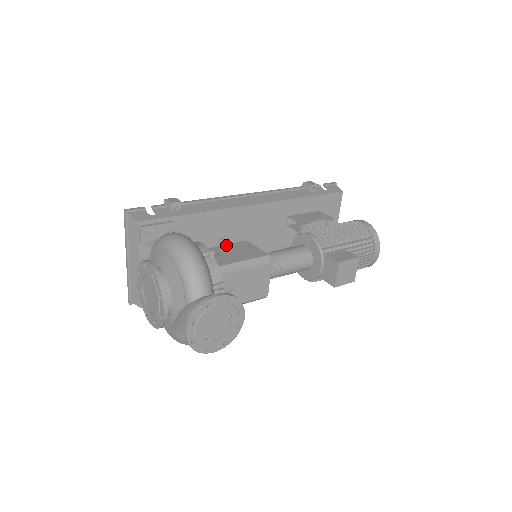
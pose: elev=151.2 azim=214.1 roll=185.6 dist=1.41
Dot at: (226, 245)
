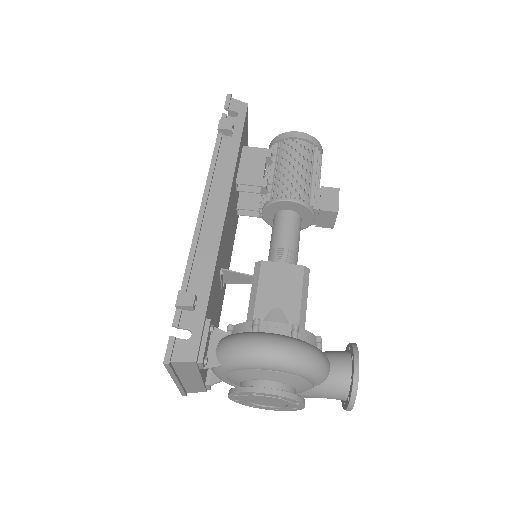
Dot at: (259, 288)
